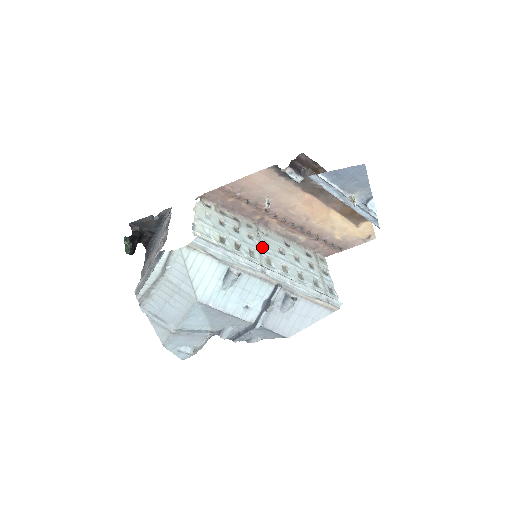
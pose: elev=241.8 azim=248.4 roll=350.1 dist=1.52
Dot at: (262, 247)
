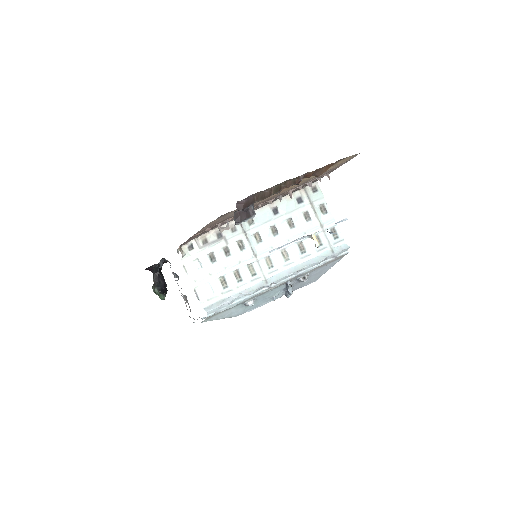
Dot at: (256, 249)
